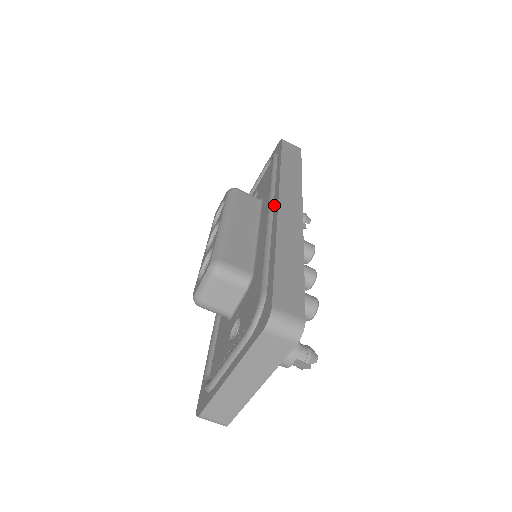
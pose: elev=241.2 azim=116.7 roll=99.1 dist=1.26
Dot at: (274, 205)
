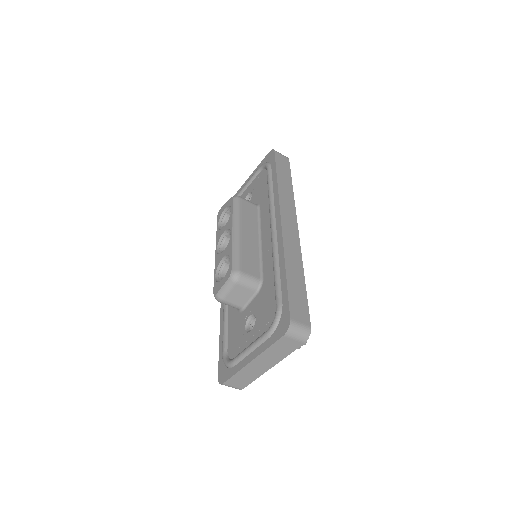
Dot at: (276, 222)
